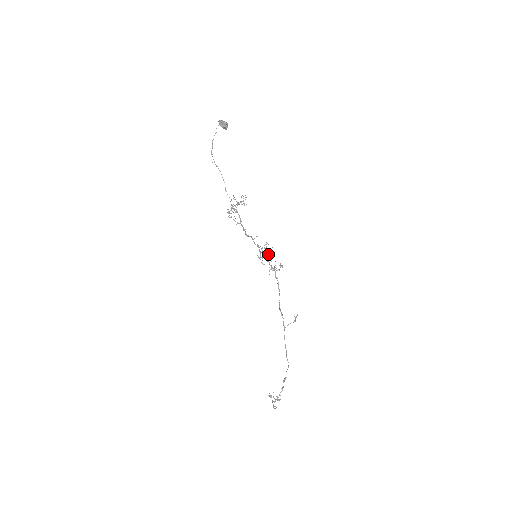
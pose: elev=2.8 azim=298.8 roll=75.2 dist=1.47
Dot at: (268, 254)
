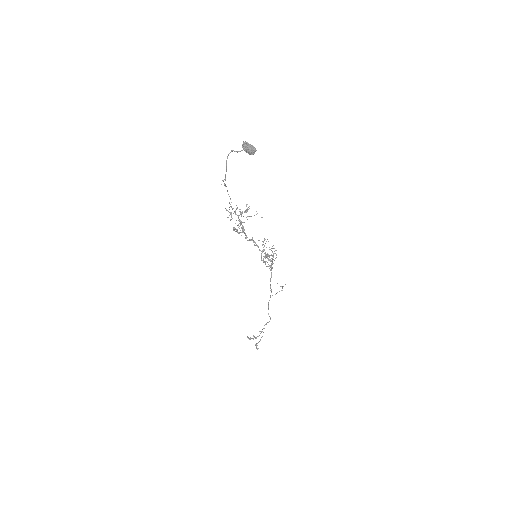
Dot at: occluded
